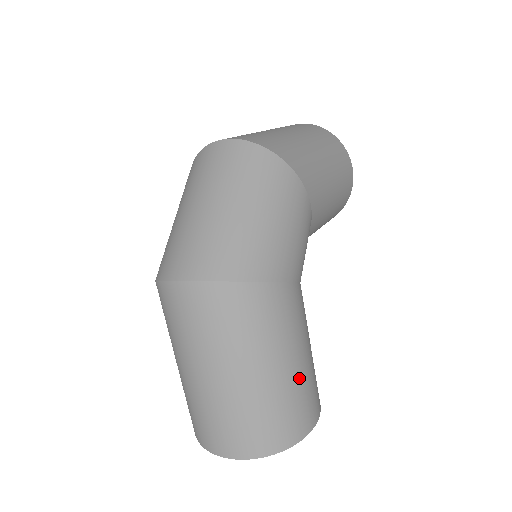
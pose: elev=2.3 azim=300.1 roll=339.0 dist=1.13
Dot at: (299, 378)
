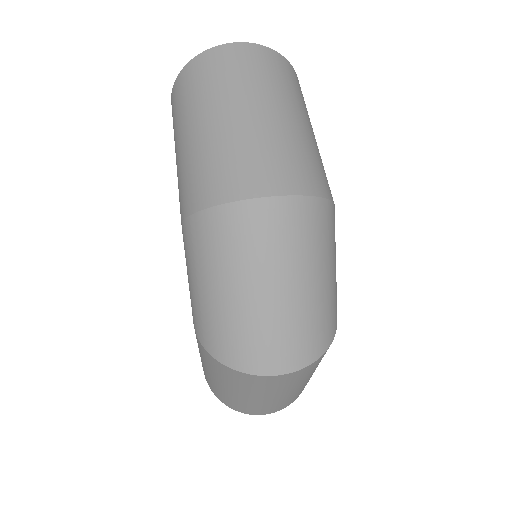
Dot at: occluded
